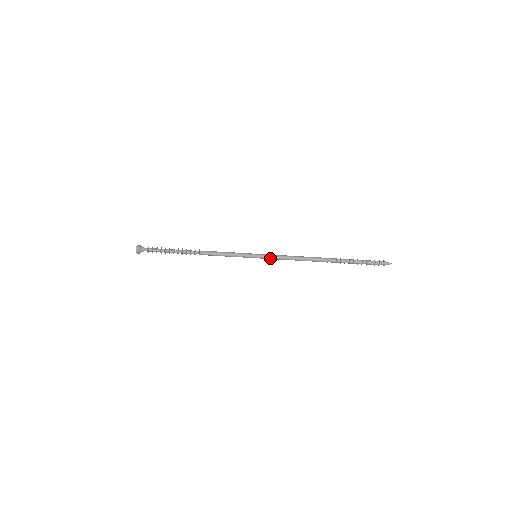
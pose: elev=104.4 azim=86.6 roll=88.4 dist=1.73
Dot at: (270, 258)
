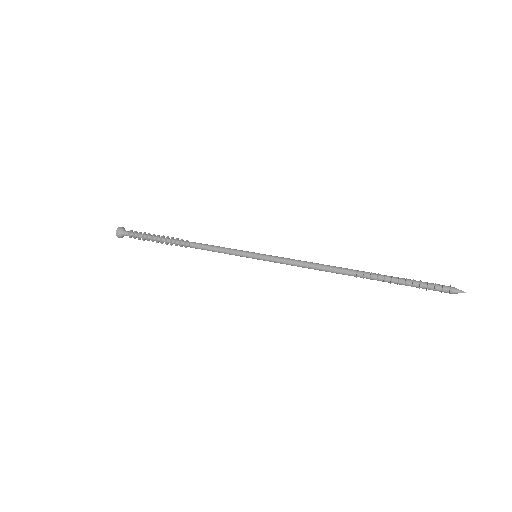
Dot at: (274, 260)
